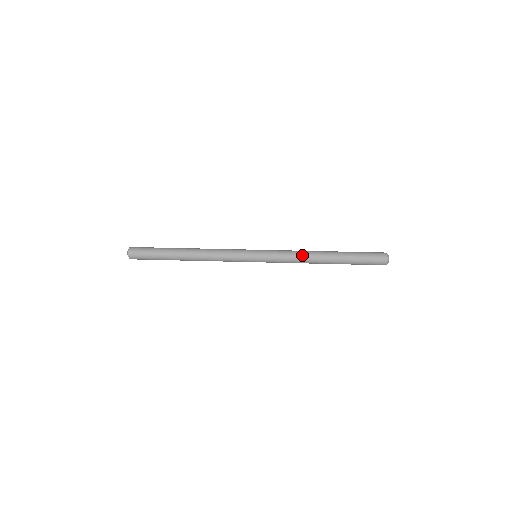
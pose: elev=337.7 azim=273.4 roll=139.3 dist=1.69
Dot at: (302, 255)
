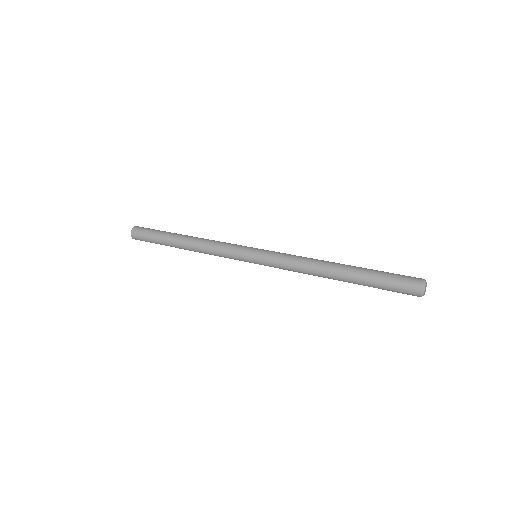
Dot at: (305, 268)
